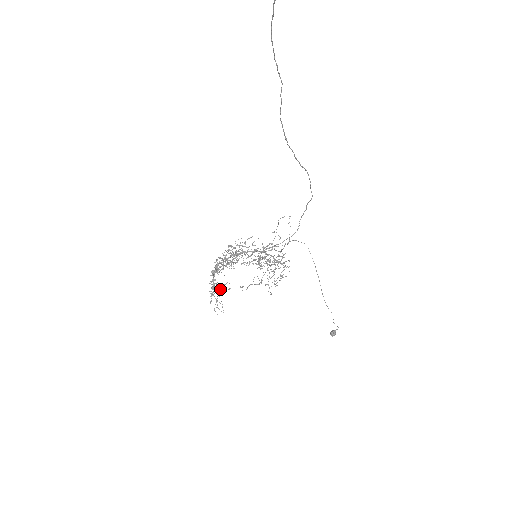
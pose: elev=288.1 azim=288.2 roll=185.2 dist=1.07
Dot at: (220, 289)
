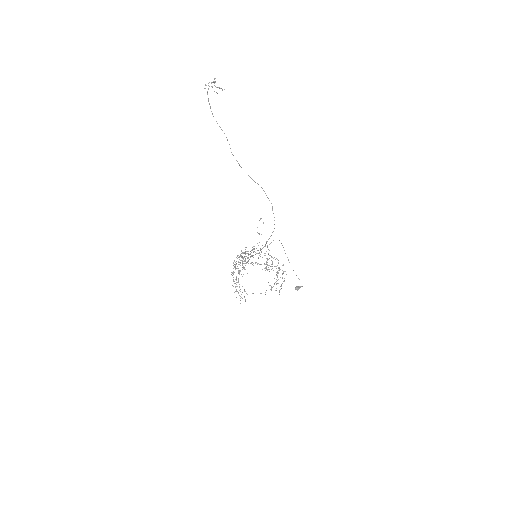
Dot at: occluded
